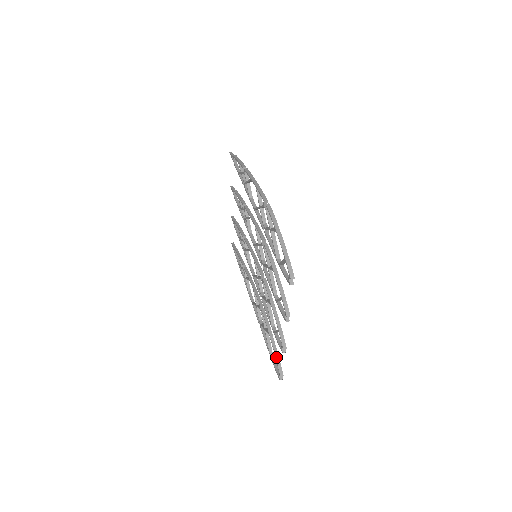
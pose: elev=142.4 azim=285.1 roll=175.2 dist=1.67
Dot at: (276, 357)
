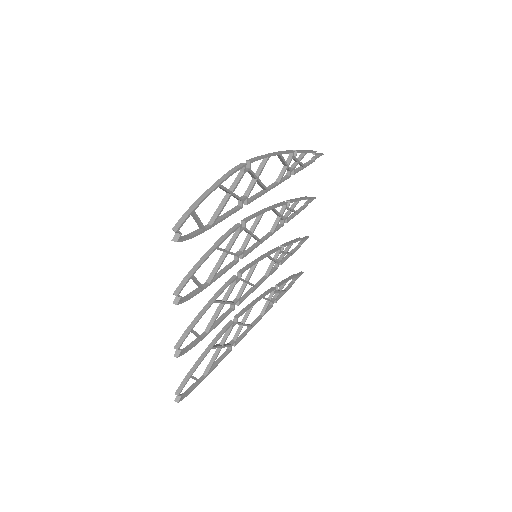
Dot at: (189, 372)
